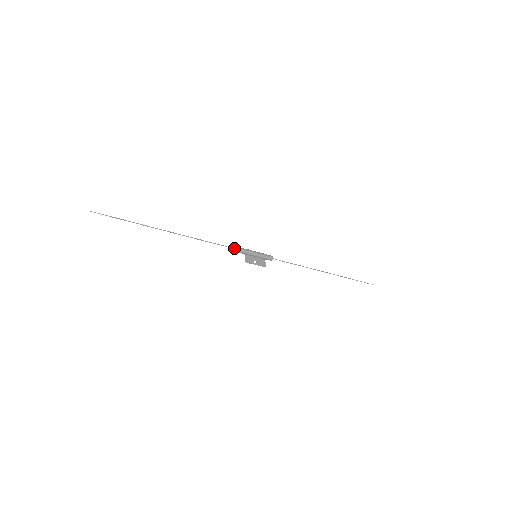
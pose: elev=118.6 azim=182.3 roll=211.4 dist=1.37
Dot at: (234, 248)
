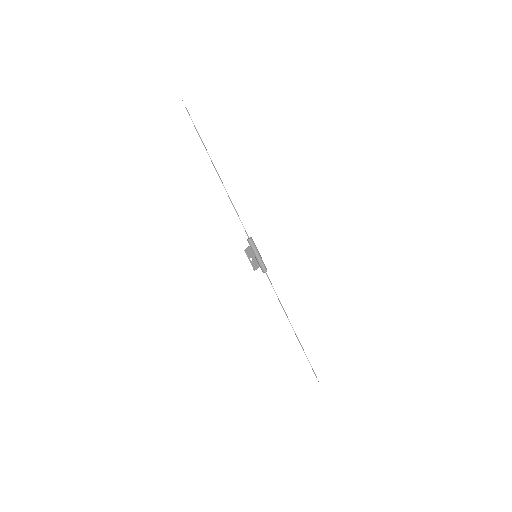
Dot at: occluded
